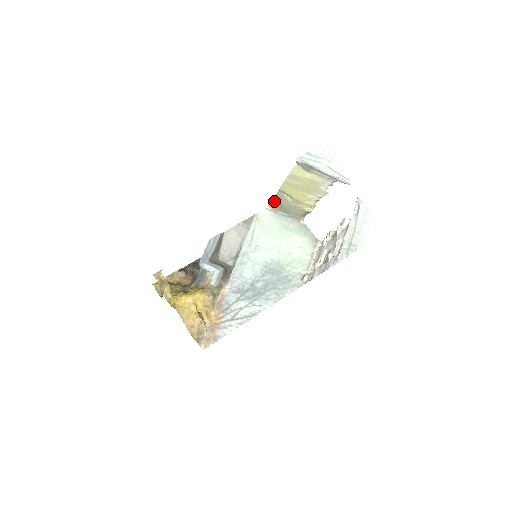
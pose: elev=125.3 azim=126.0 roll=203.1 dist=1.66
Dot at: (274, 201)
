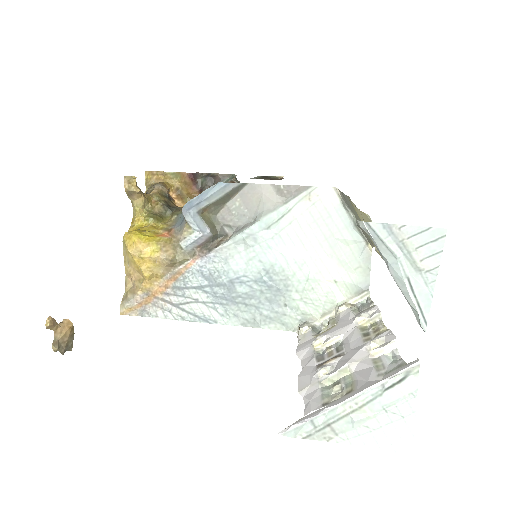
Dot at: (343, 195)
